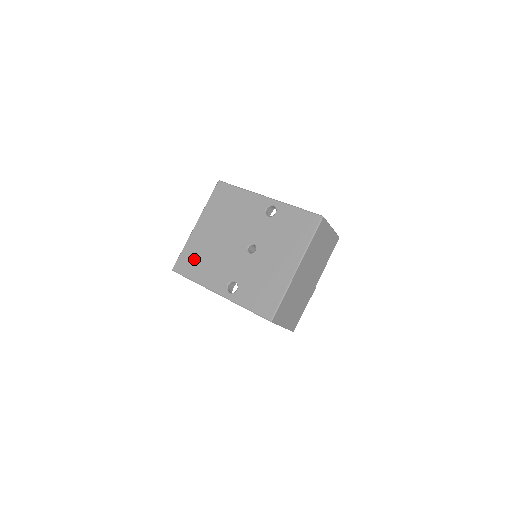
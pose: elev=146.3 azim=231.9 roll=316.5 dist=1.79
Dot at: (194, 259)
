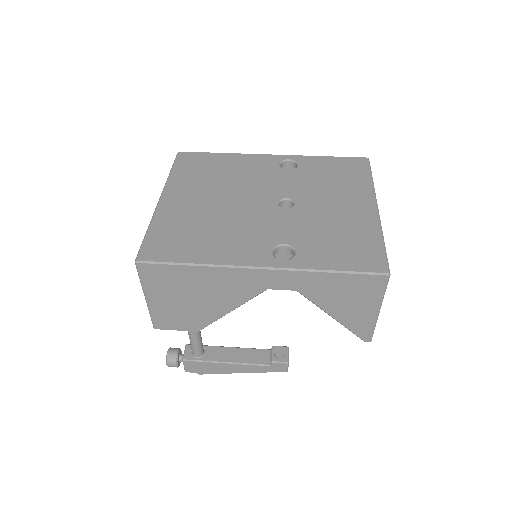
Dot at: (181, 236)
